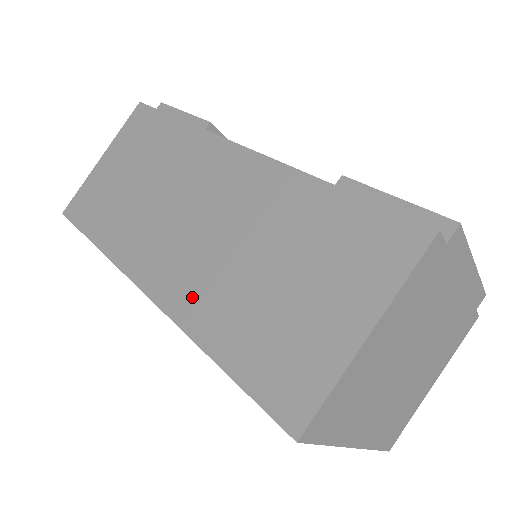
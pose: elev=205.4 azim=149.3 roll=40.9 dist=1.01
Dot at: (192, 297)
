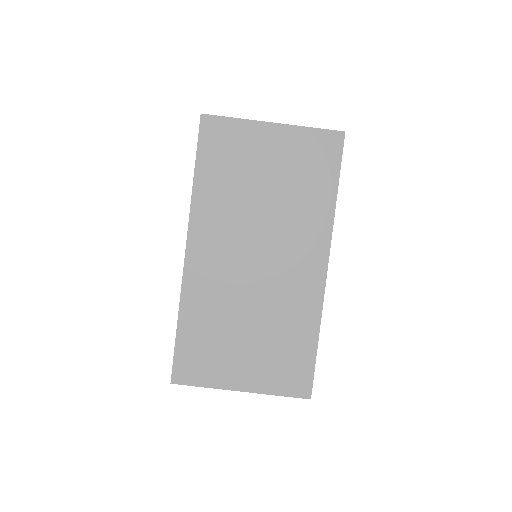
Dot at: occluded
